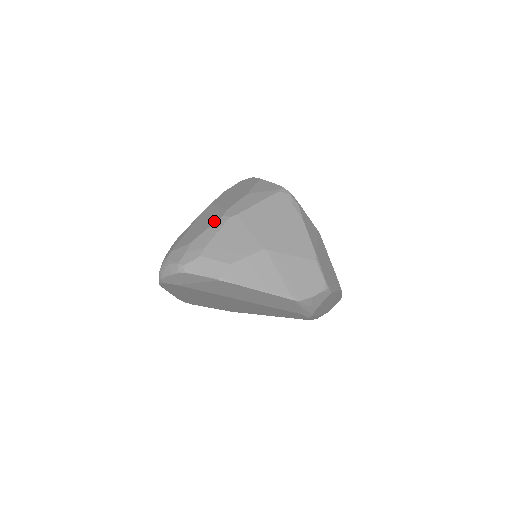
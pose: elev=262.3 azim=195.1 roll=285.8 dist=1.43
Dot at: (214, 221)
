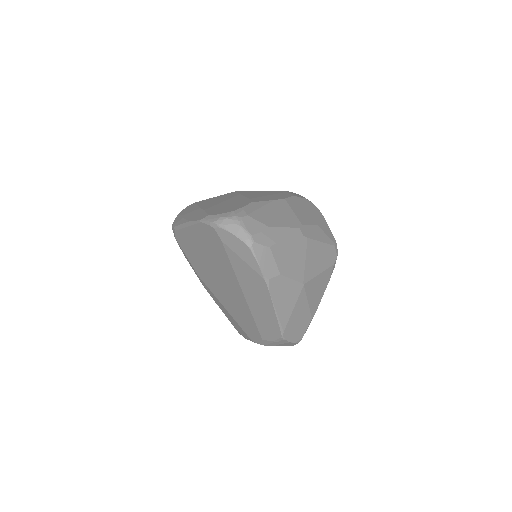
Dot at: (291, 225)
